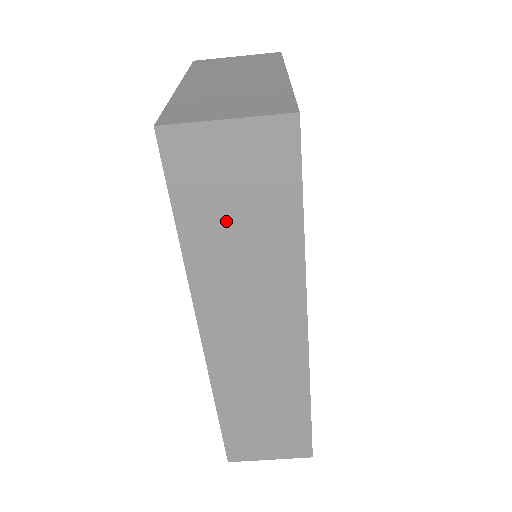
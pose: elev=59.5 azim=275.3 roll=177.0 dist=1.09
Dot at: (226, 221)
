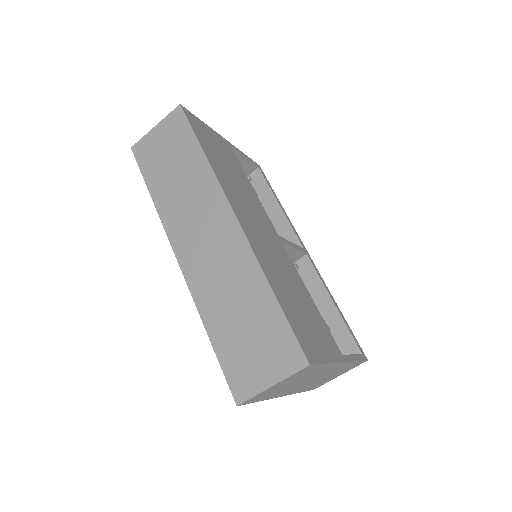
Dot at: (168, 171)
